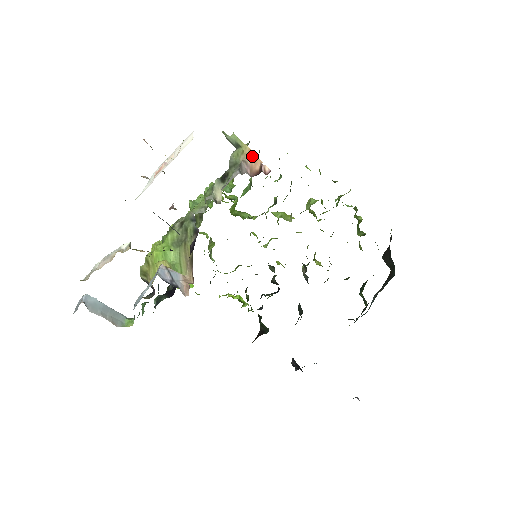
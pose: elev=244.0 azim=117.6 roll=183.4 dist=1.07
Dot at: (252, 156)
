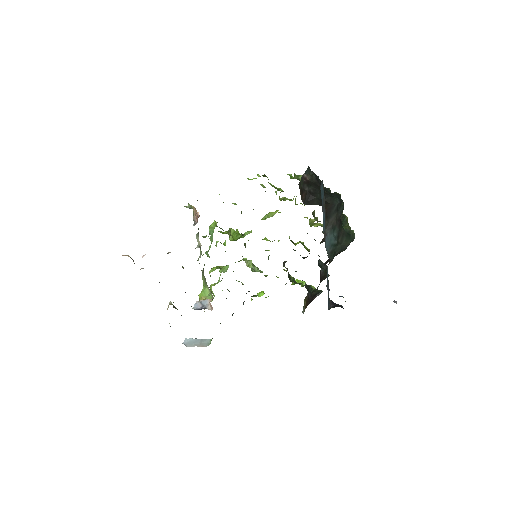
Dot at: (195, 211)
